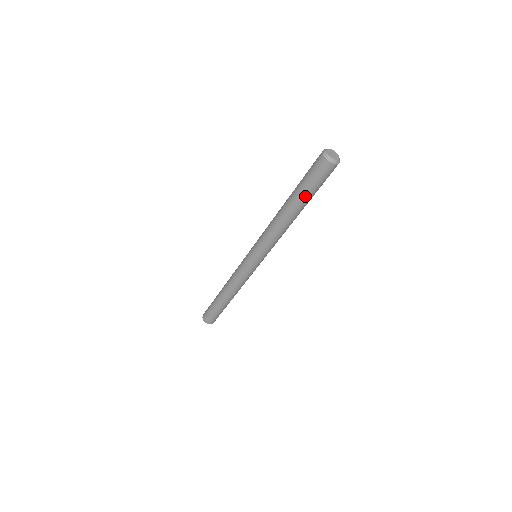
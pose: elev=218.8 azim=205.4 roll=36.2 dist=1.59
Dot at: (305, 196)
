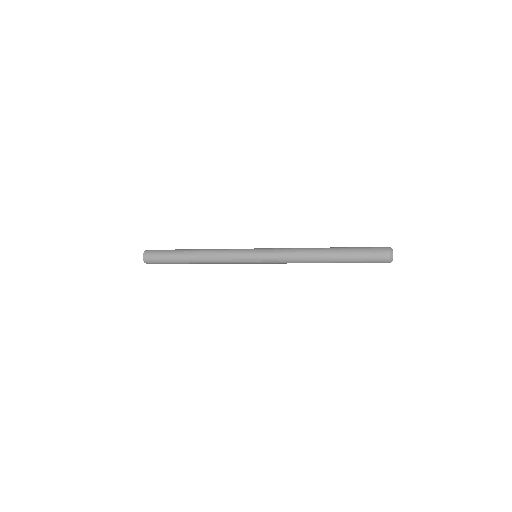
Dot at: (349, 262)
